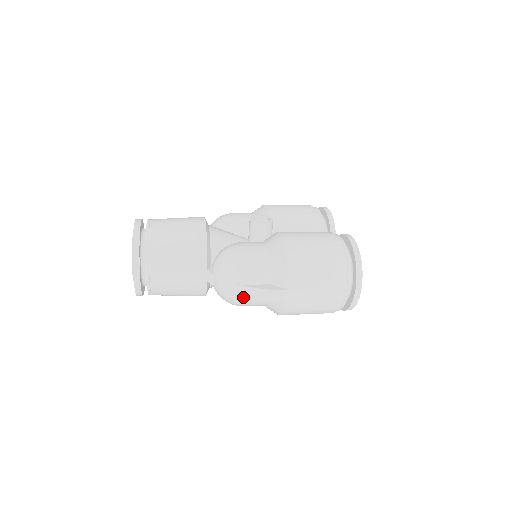
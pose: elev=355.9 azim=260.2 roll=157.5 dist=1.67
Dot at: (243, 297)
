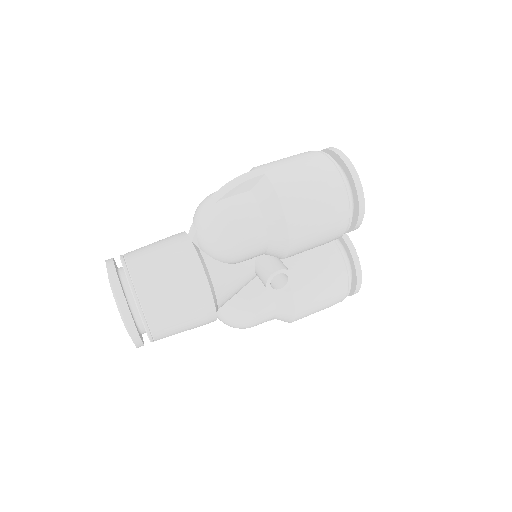
Dot at: occluded
